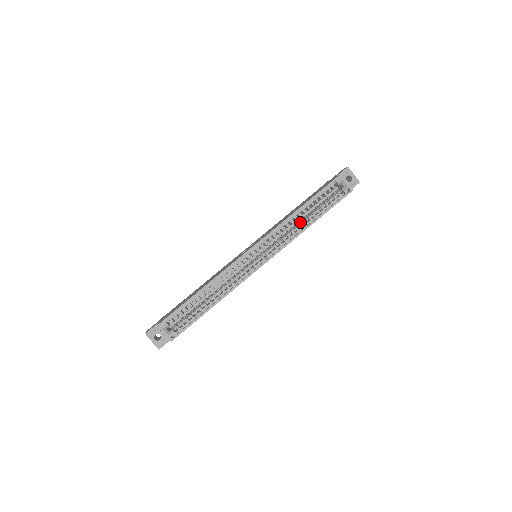
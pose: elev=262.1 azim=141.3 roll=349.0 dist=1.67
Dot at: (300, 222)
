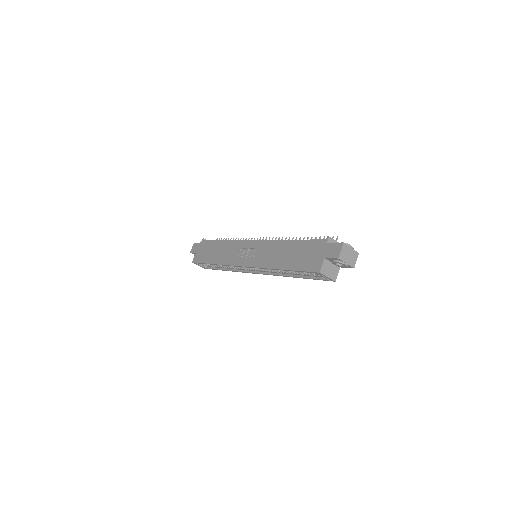
Dot at: occluded
